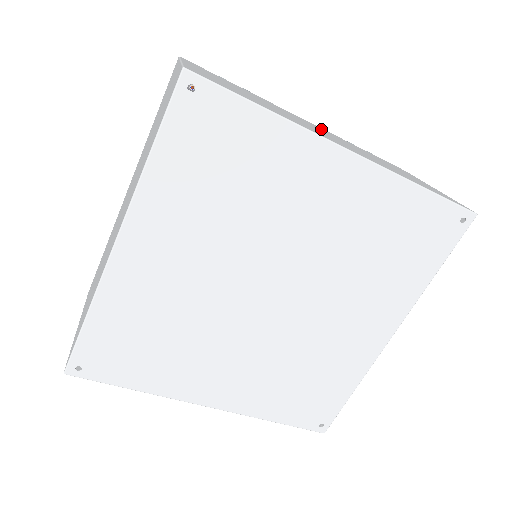
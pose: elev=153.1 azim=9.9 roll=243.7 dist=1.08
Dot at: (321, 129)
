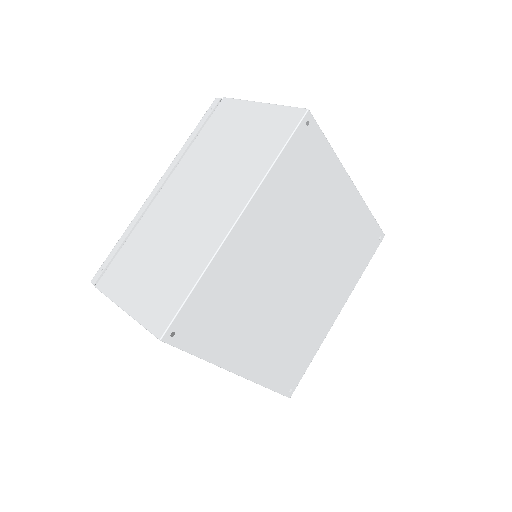
Dot at: occluded
